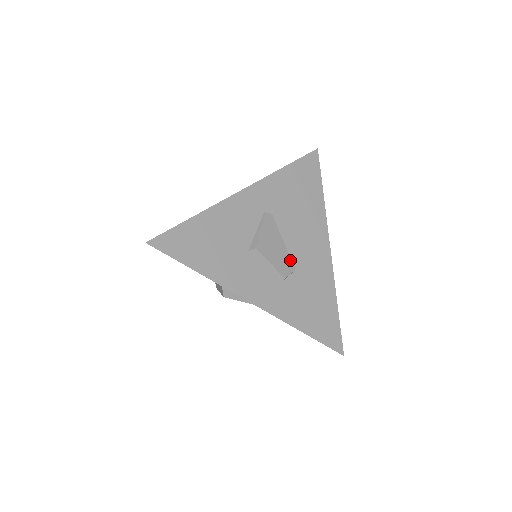
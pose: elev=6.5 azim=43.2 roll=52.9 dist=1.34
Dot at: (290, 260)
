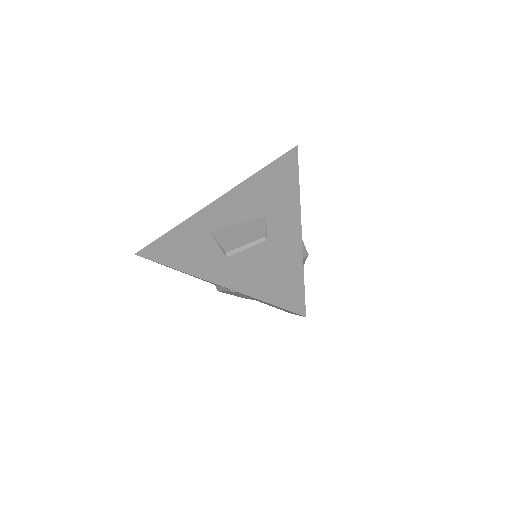
Dot at: (253, 299)
